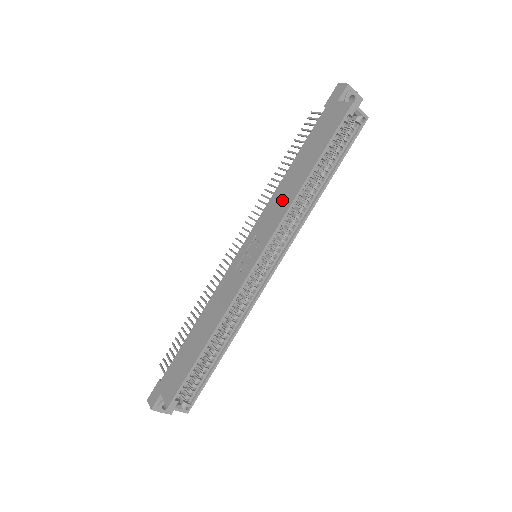
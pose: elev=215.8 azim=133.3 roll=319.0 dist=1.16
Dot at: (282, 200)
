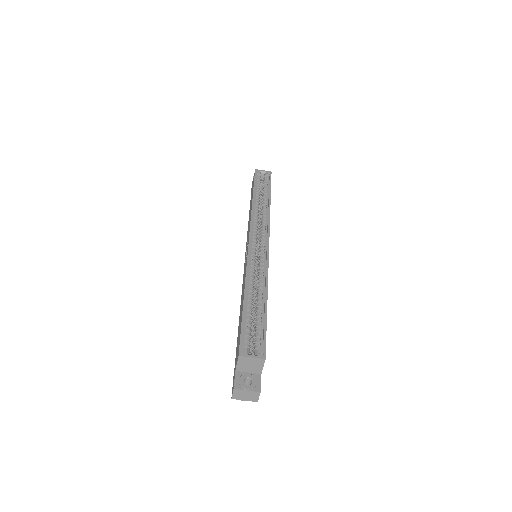
Dot at: (249, 221)
